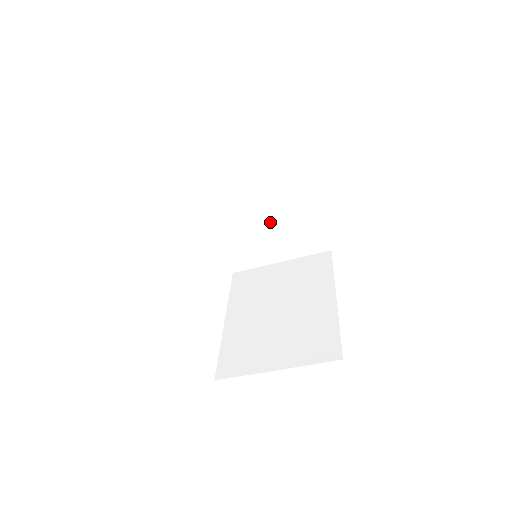
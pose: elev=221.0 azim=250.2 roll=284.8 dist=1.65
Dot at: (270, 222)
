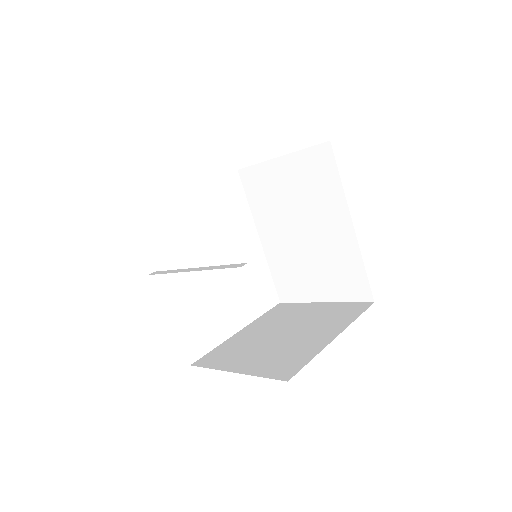
Dot at: occluded
